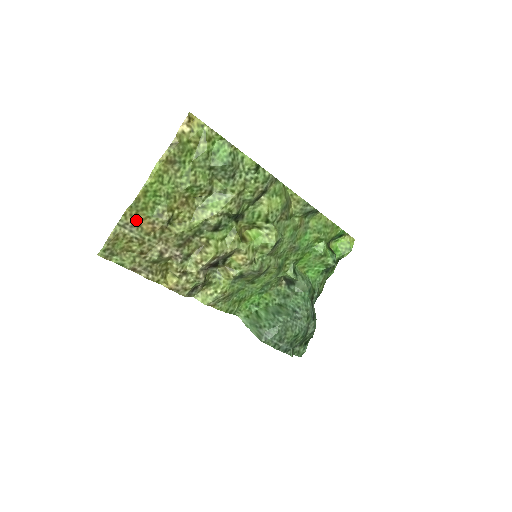
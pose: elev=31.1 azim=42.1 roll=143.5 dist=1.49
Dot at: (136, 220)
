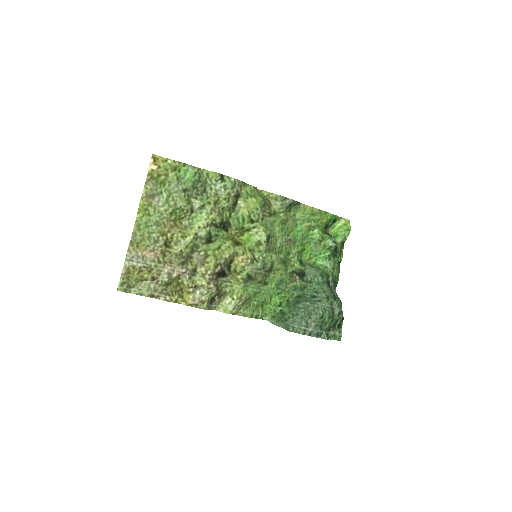
Dot at: (139, 252)
